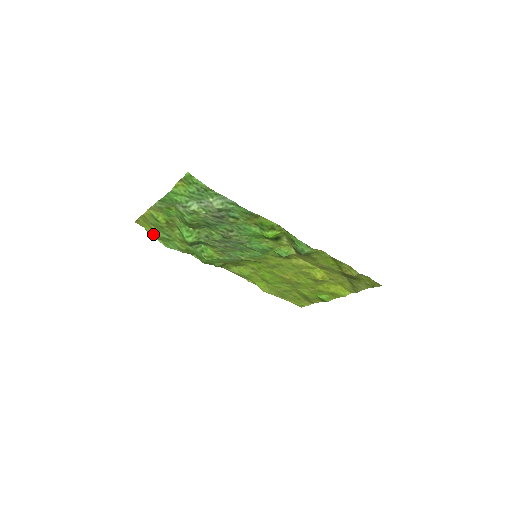
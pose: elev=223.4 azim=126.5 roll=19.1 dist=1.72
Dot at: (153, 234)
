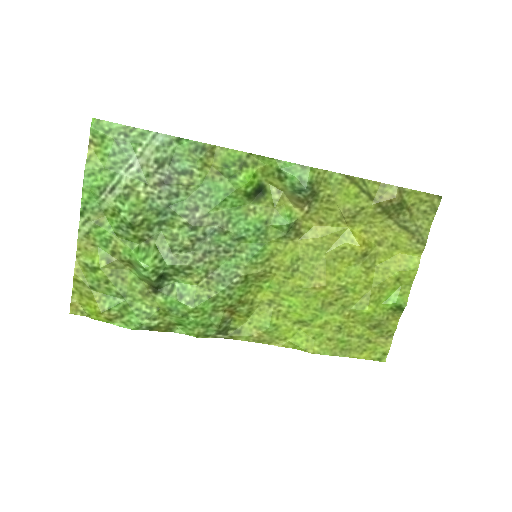
Dot at: (100, 309)
